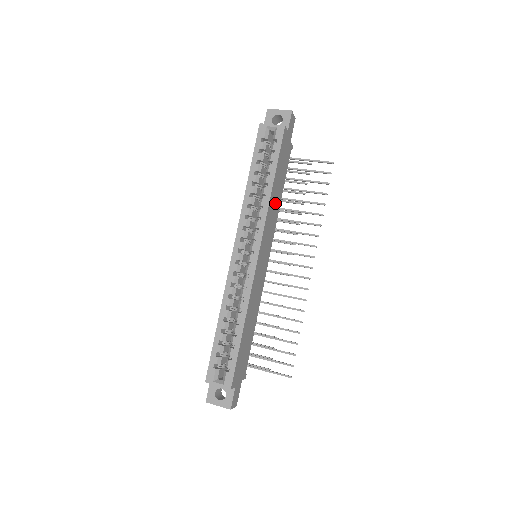
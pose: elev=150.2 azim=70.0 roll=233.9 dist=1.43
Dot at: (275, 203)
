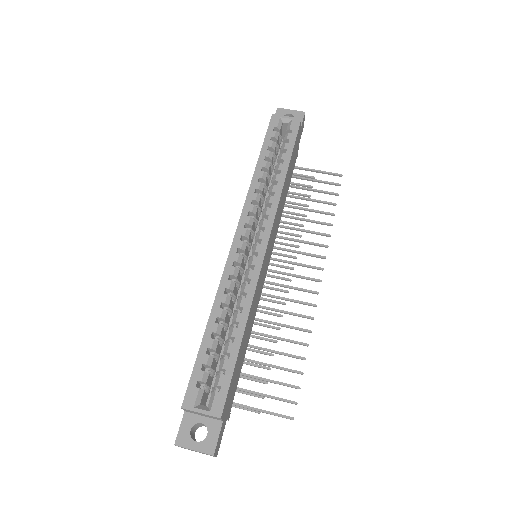
Dot at: (283, 199)
